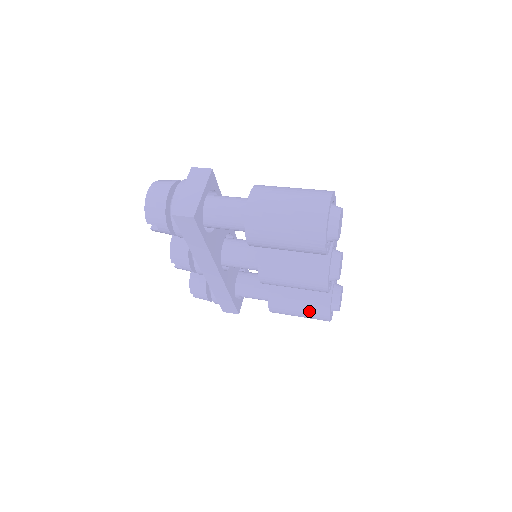
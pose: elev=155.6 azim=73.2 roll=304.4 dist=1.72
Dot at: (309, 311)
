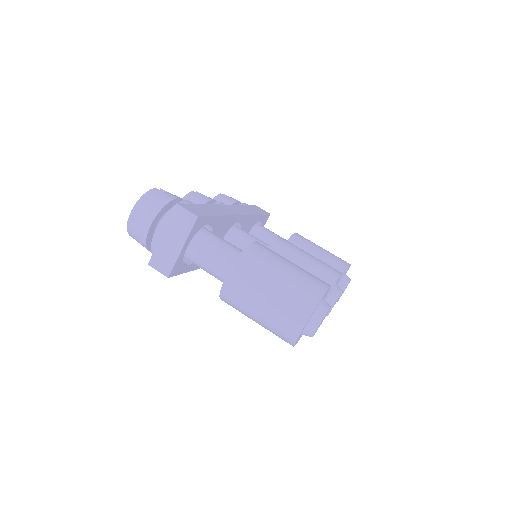
Dot at: occluded
